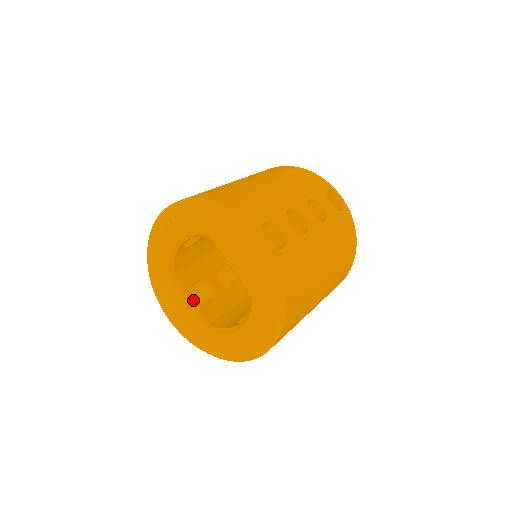
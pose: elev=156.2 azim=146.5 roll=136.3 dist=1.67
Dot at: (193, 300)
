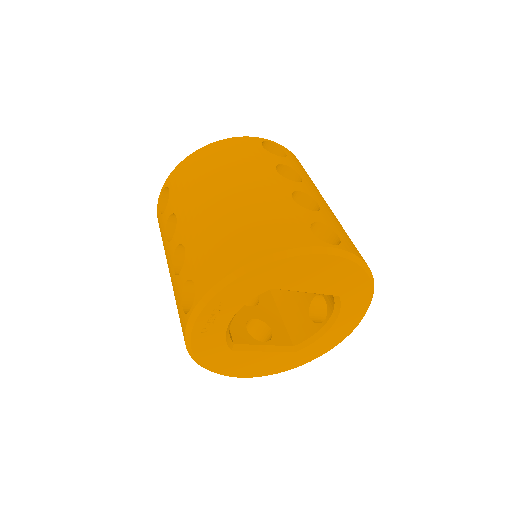
Dot at: (266, 344)
